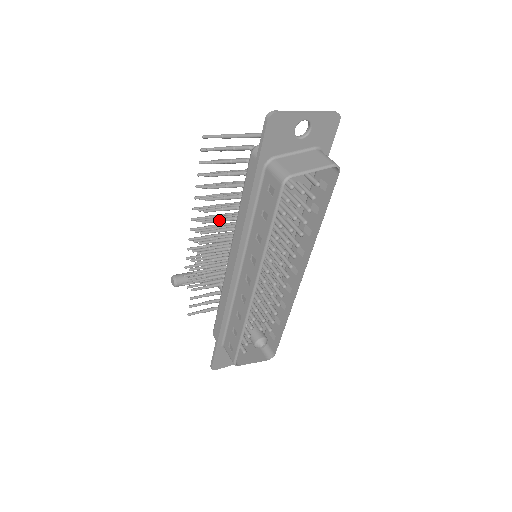
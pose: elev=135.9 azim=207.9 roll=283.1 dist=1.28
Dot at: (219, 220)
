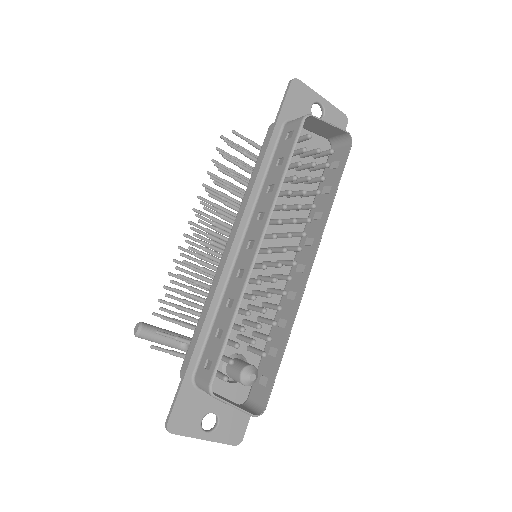
Dot at: (221, 214)
